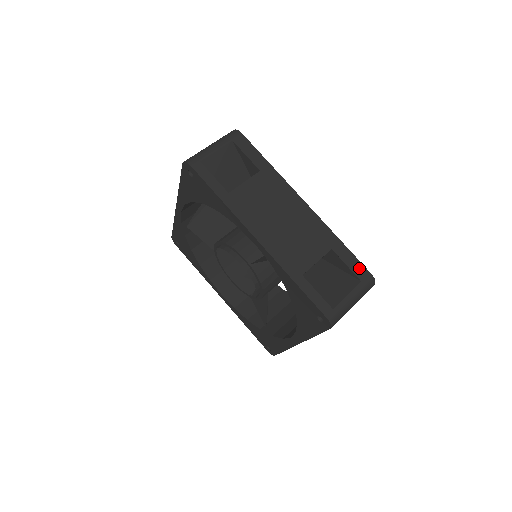
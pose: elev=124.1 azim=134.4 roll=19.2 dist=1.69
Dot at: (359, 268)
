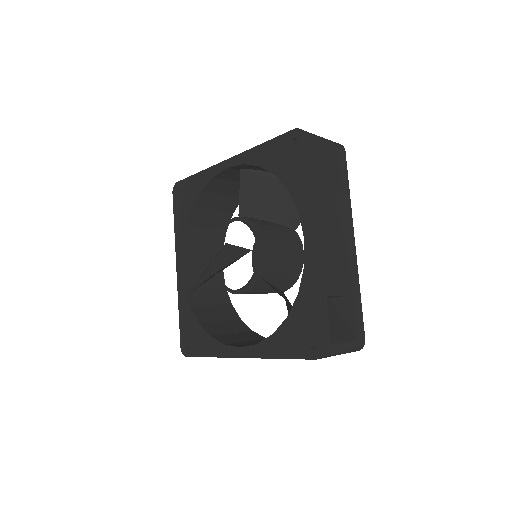
Dot at: occluded
